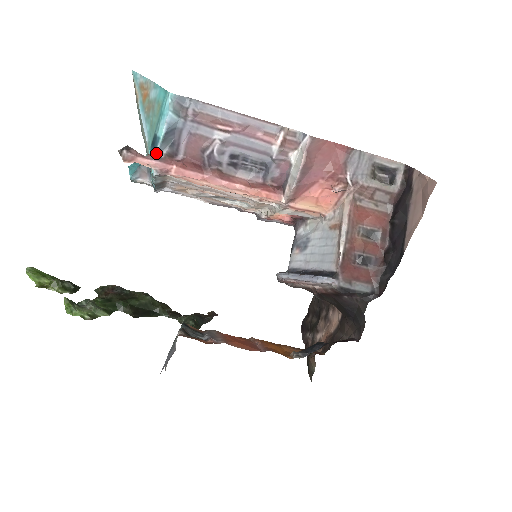
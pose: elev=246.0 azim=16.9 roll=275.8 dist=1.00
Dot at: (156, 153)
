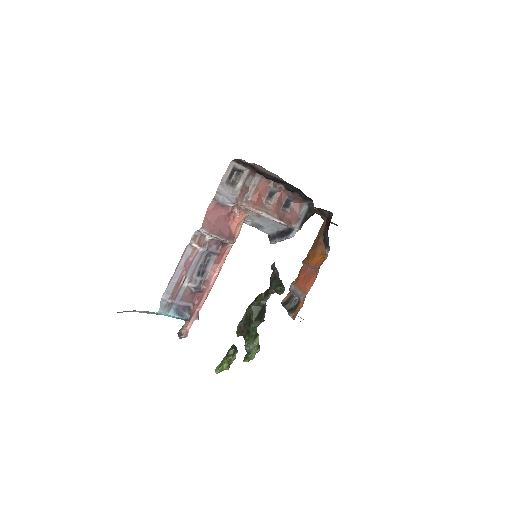
Dot at: (187, 319)
